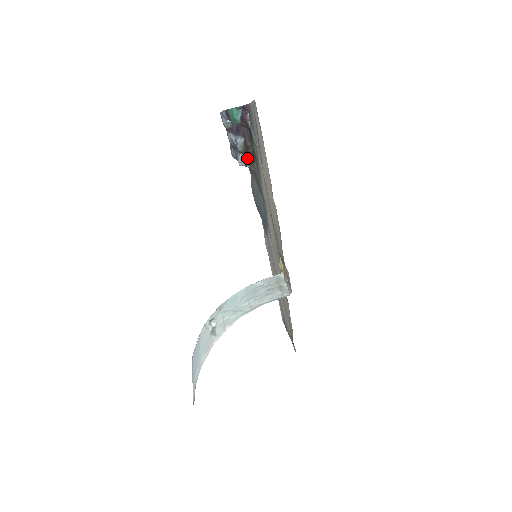
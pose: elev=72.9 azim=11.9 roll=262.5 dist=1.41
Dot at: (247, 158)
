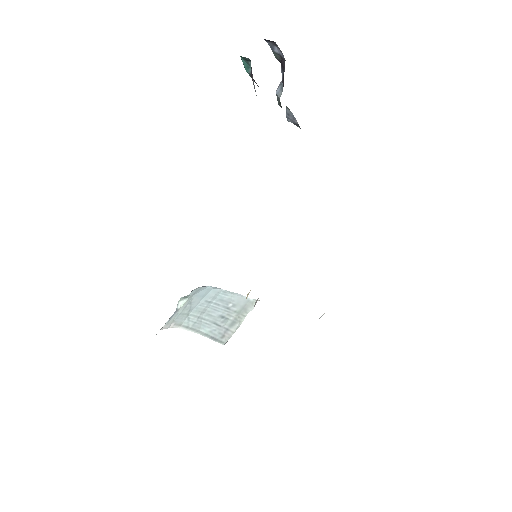
Dot at: occluded
